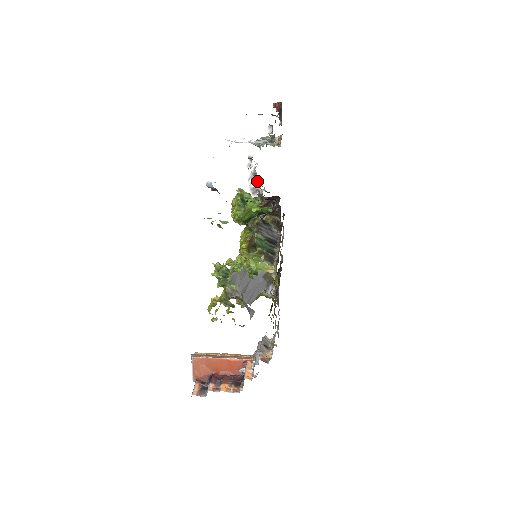
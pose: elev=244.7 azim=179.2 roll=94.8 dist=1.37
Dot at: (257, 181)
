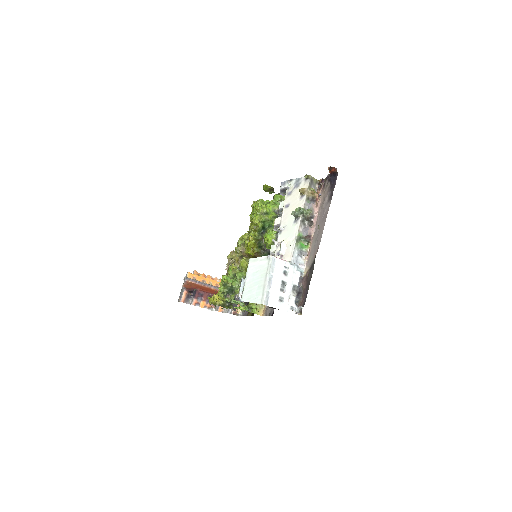
Dot at: (282, 209)
